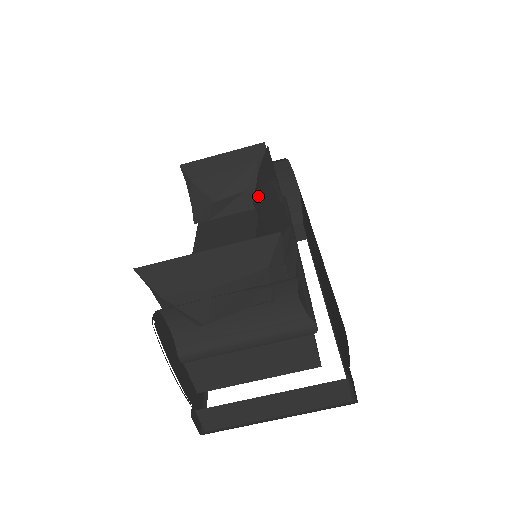
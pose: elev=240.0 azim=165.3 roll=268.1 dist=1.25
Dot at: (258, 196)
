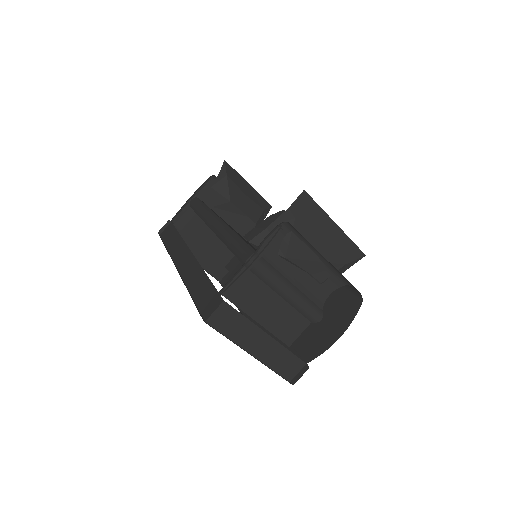
Dot at: occluded
